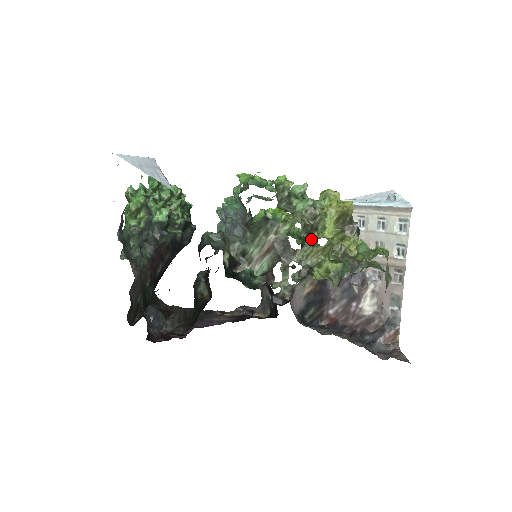
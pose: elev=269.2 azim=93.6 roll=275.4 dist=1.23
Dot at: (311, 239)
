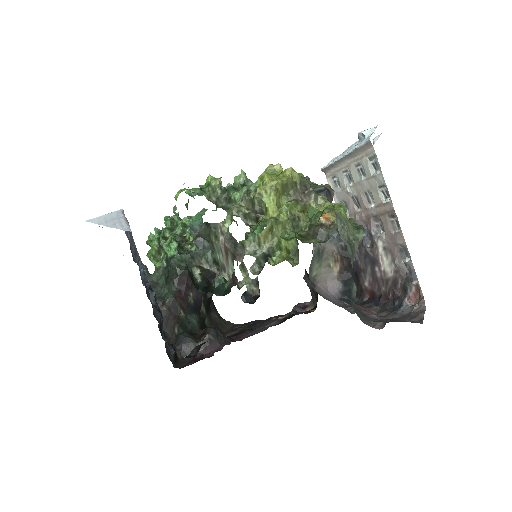
Dot at: (256, 226)
